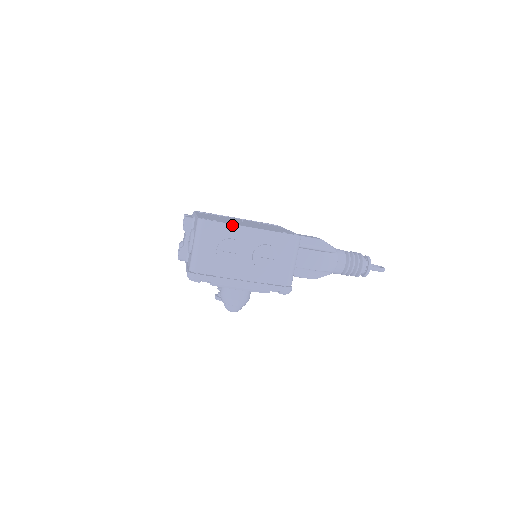
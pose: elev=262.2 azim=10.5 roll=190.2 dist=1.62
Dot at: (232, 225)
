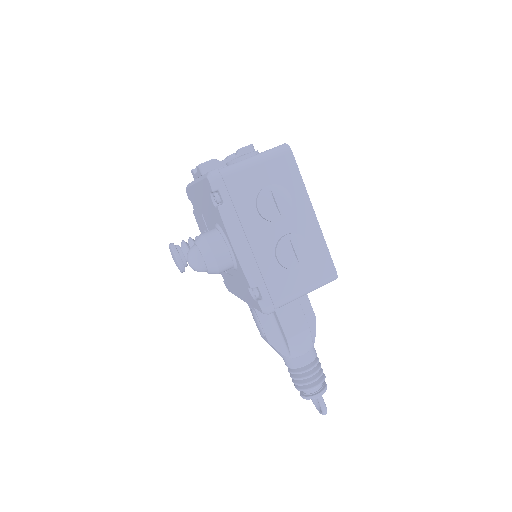
Dot at: (305, 187)
